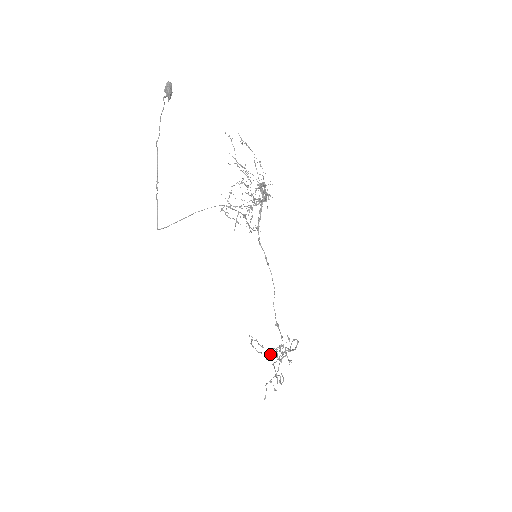
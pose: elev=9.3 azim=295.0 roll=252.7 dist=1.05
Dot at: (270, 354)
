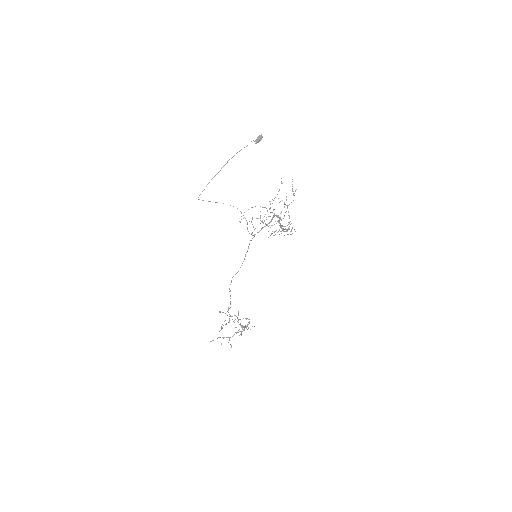
Dot at: occluded
